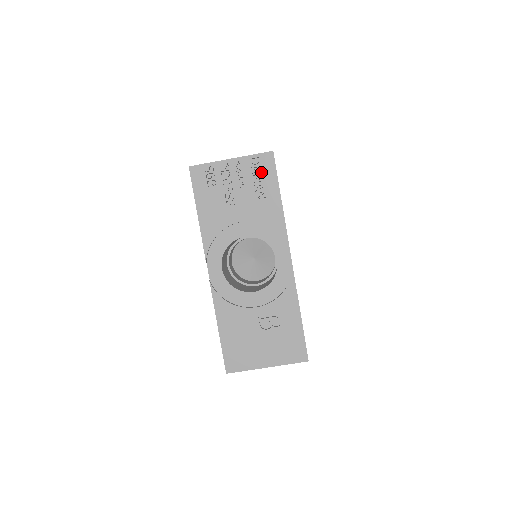
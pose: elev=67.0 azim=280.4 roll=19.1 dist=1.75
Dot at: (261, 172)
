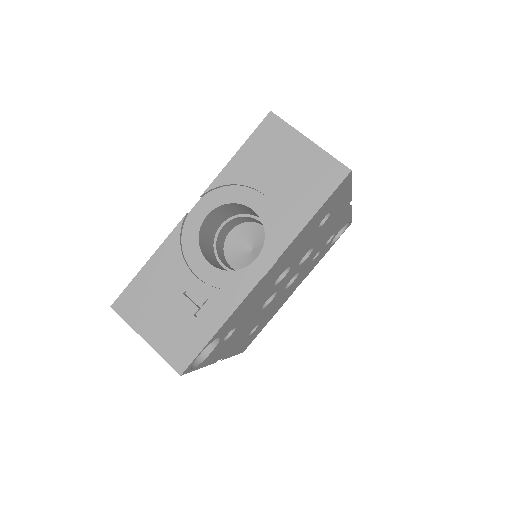
Dot at: occluded
